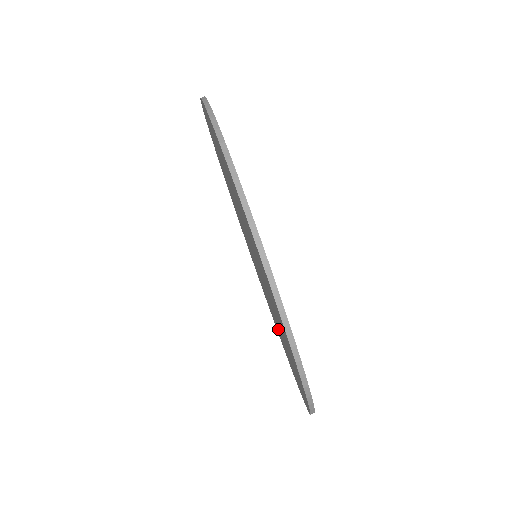
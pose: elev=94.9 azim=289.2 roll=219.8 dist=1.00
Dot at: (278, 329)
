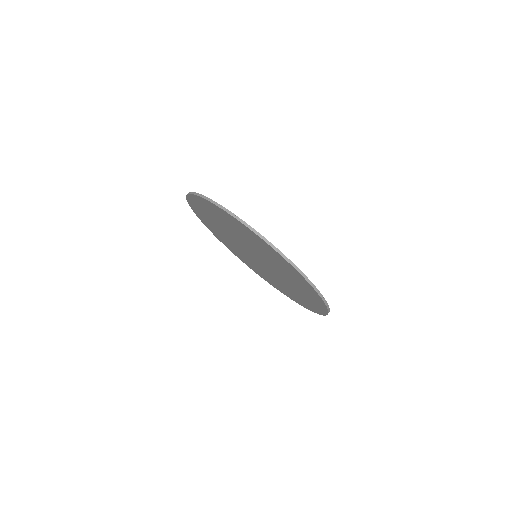
Dot at: (294, 290)
